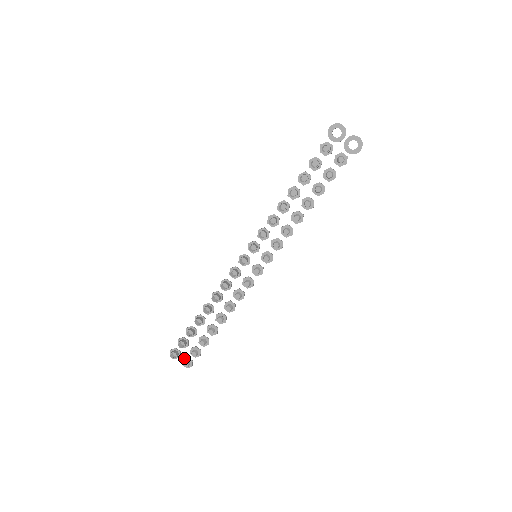
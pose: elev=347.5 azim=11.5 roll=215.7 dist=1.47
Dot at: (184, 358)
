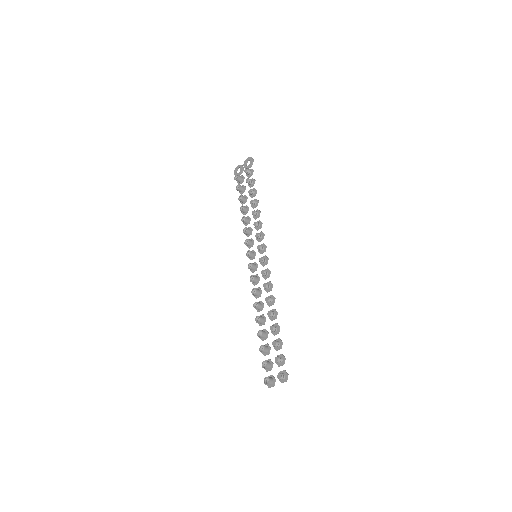
Dot at: occluded
